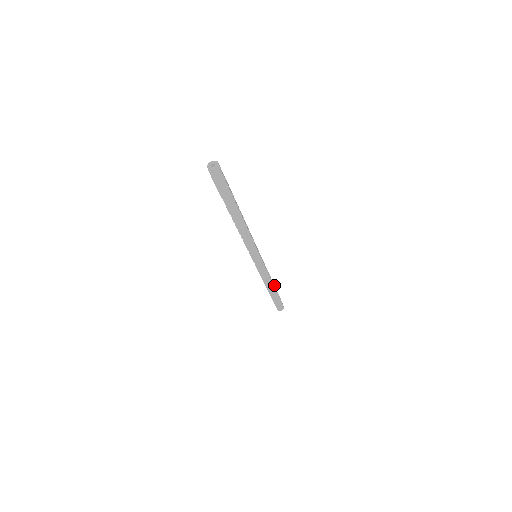
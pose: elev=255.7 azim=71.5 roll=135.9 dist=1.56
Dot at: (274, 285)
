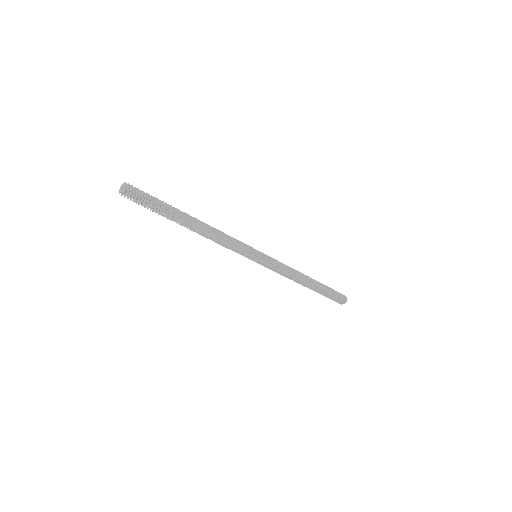
Dot at: (313, 280)
